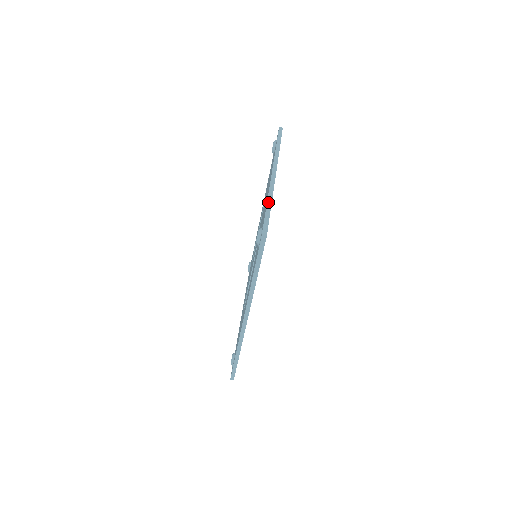
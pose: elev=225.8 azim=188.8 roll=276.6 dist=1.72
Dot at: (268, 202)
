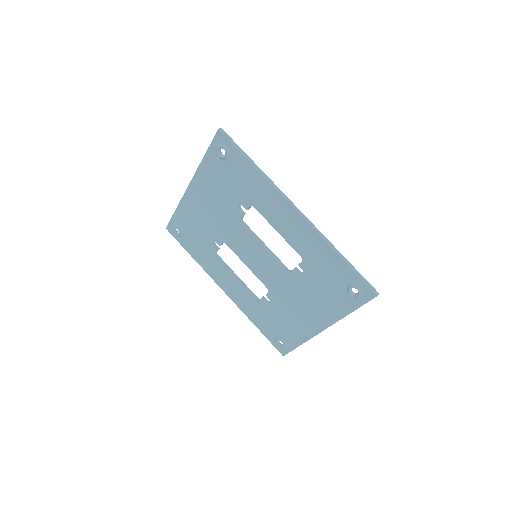
Dot at: (203, 158)
